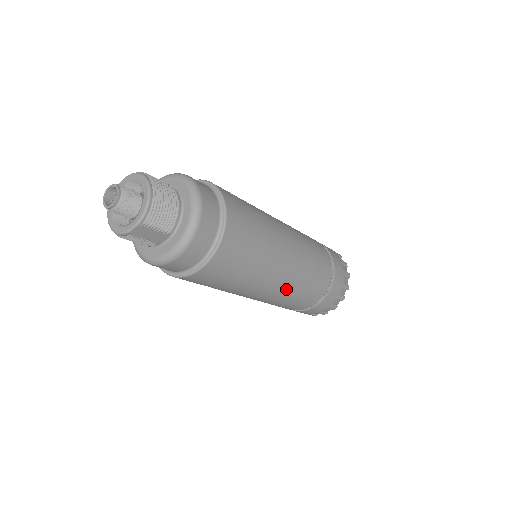
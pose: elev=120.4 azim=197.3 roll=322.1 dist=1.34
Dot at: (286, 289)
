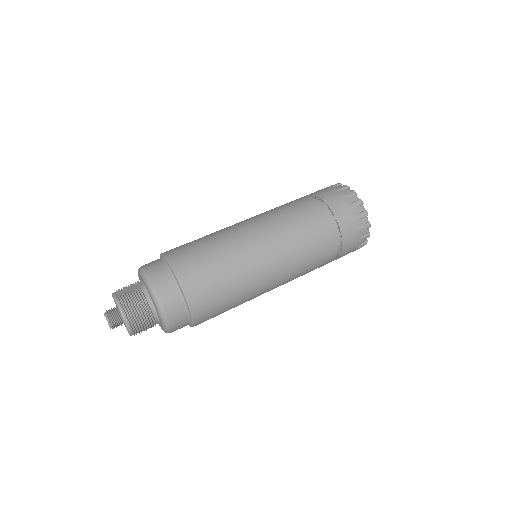
Dot at: occluded
